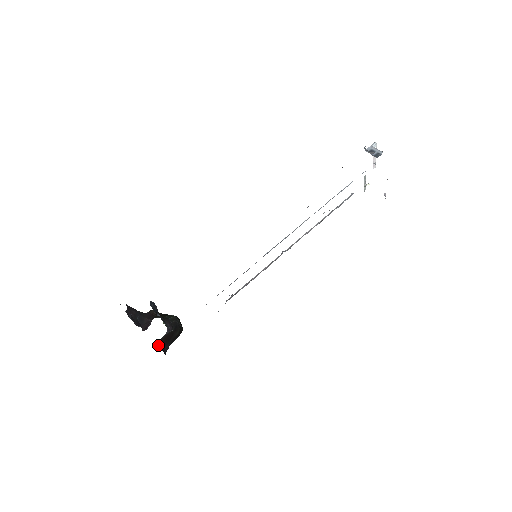
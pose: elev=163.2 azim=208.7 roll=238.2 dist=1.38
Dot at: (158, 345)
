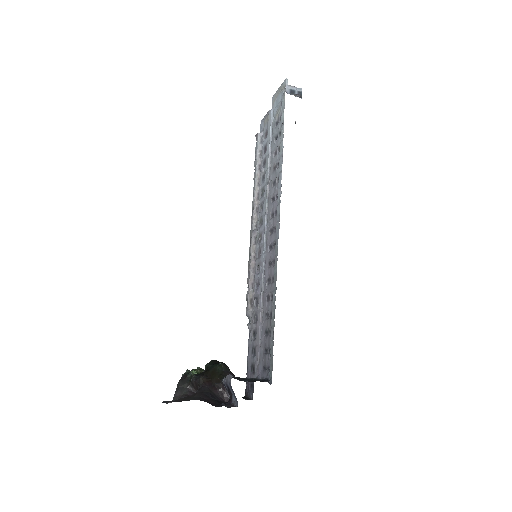
Dot at: occluded
